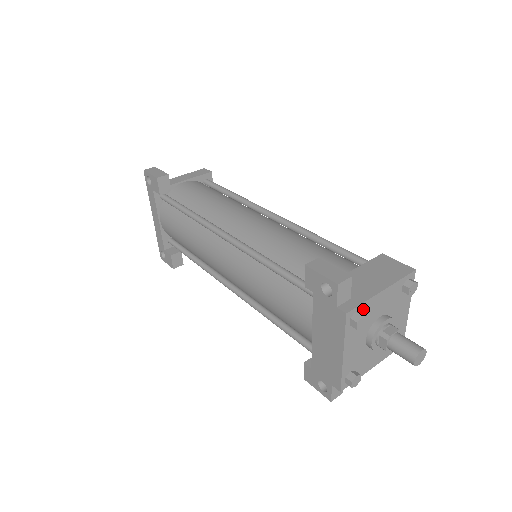
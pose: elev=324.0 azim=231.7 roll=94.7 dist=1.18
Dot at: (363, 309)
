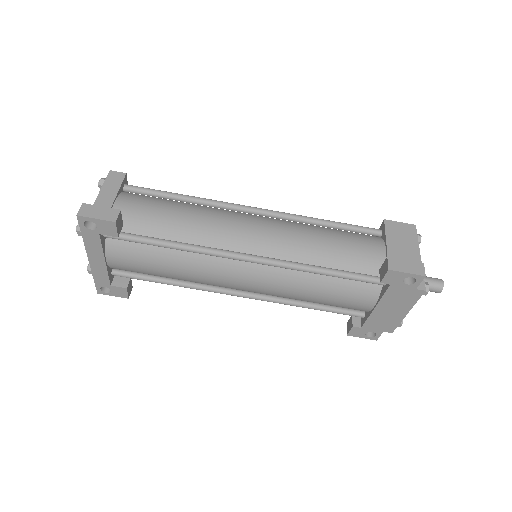
Dot at: occluded
